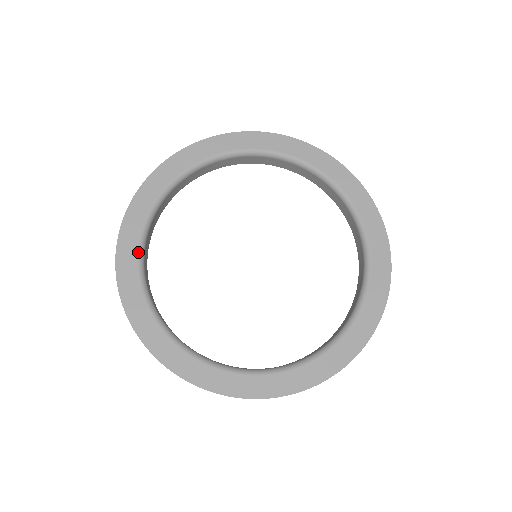
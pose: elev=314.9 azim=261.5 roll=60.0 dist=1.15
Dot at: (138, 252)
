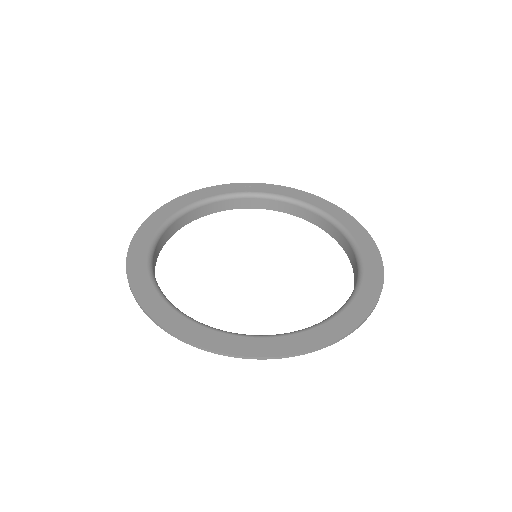
Dot at: (148, 252)
